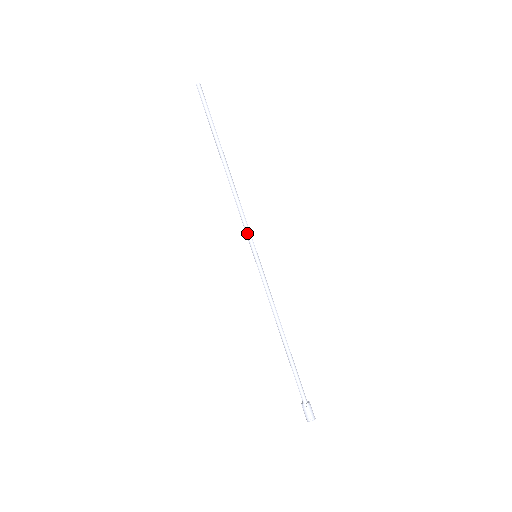
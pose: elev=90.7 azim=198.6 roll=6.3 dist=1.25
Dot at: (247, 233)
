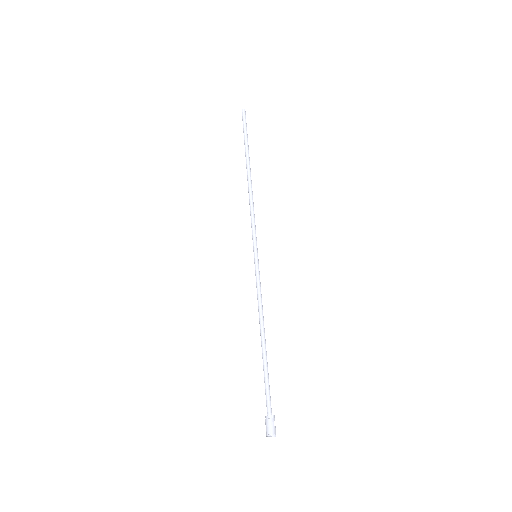
Dot at: (252, 234)
